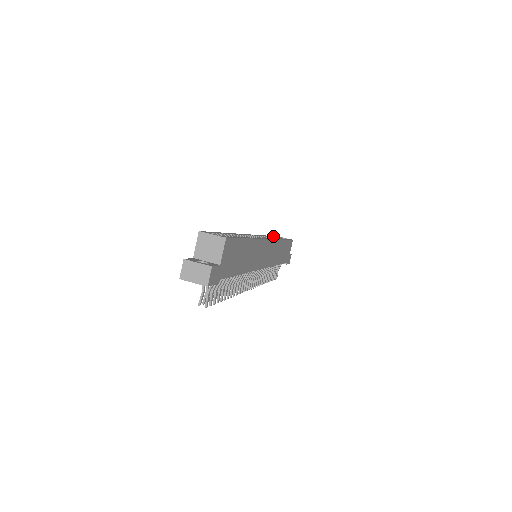
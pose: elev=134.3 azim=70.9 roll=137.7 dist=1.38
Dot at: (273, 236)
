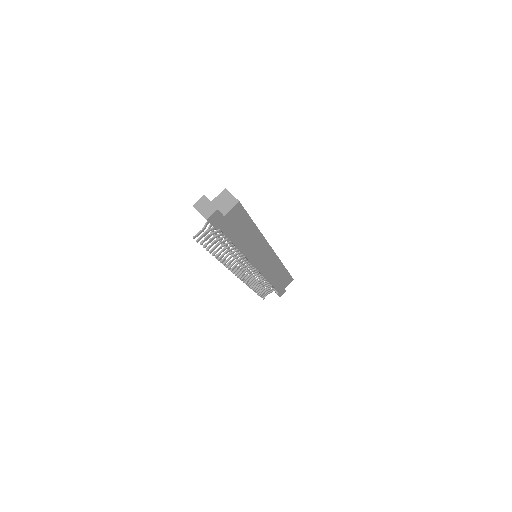
Dot at: occluded
